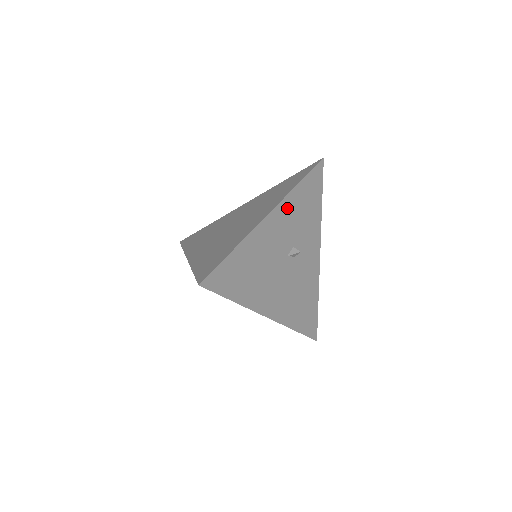
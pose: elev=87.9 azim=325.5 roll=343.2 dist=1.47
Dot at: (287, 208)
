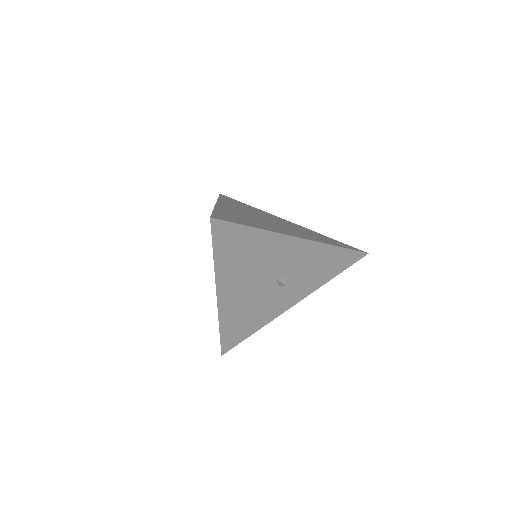
Dot at: (312, 250)
